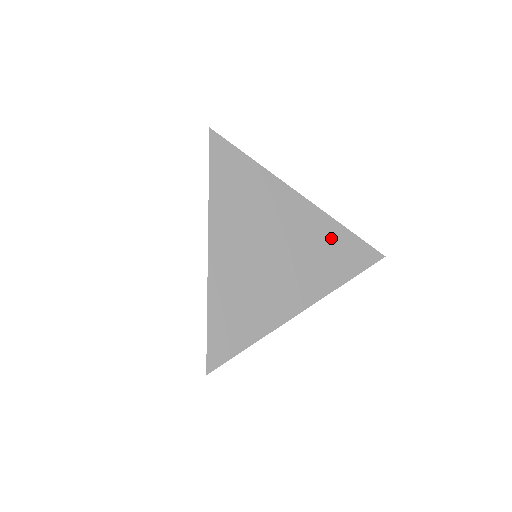
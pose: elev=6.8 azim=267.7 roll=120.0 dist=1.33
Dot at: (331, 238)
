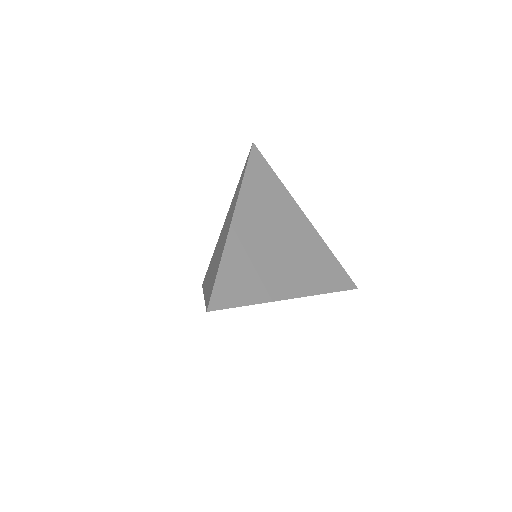
Dot at: (321, 255)
